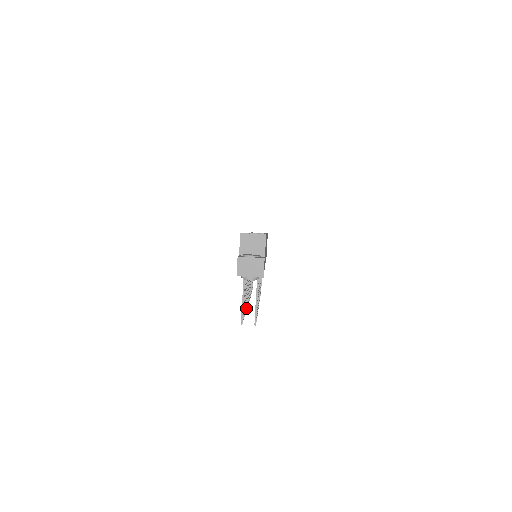
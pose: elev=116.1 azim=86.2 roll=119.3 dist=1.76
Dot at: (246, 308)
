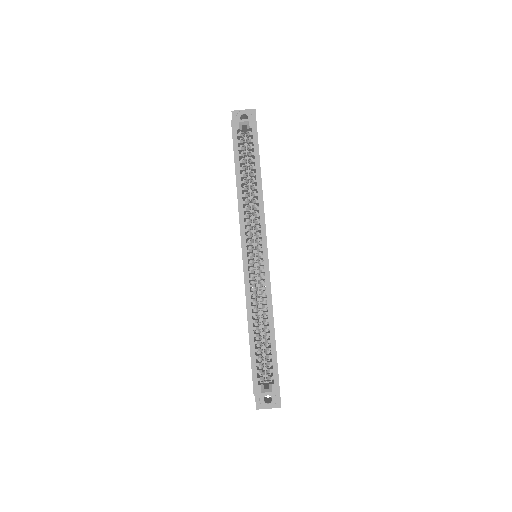
Dot at: occluded
